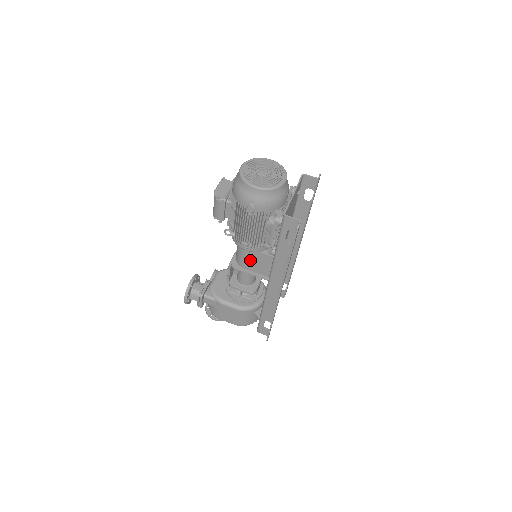
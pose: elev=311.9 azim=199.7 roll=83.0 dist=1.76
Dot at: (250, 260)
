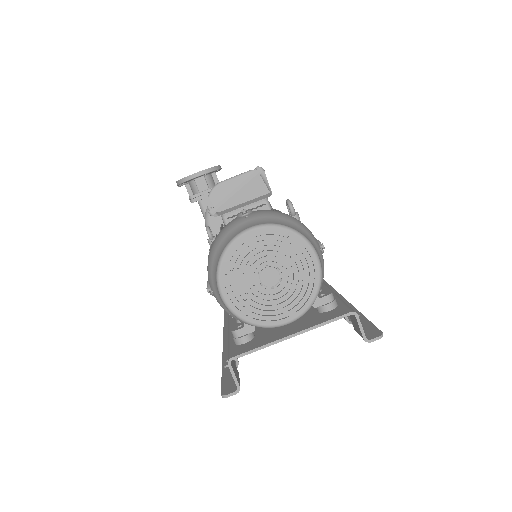
Dot at: occluded
